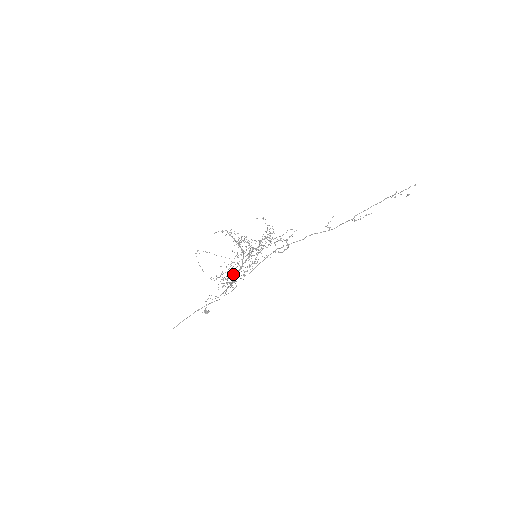
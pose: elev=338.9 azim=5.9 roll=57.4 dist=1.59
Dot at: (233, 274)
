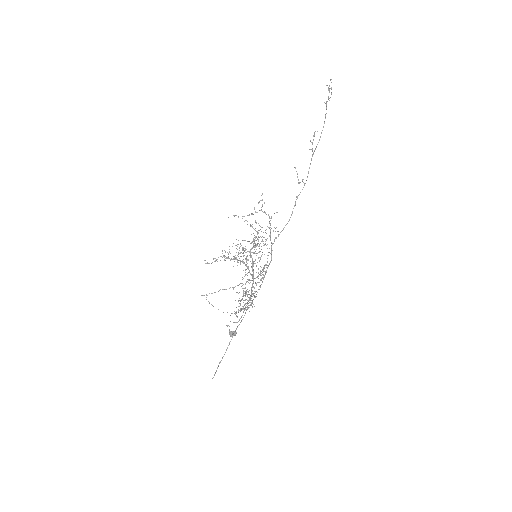
Dot at: occluded
